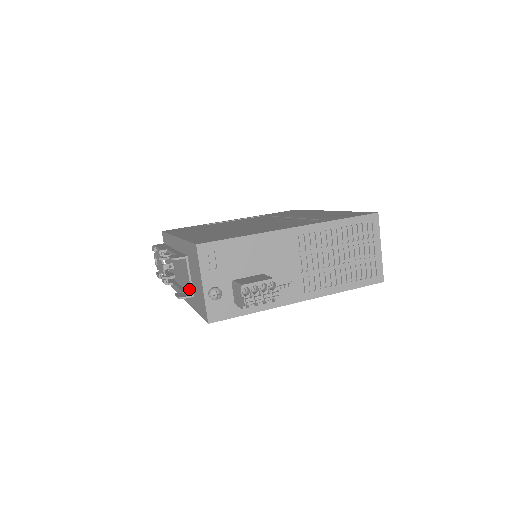
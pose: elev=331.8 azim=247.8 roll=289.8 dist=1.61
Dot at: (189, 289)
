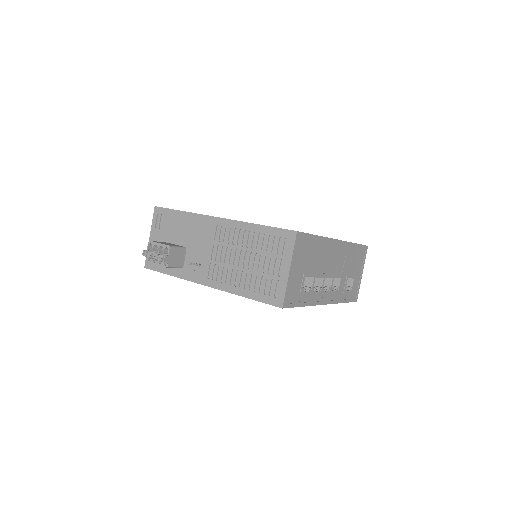
Dot at: occluded
